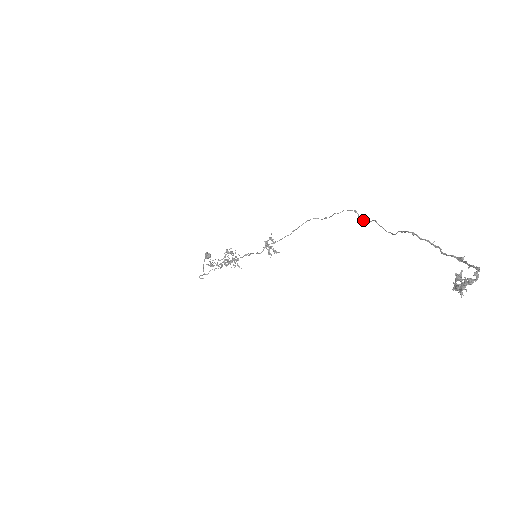
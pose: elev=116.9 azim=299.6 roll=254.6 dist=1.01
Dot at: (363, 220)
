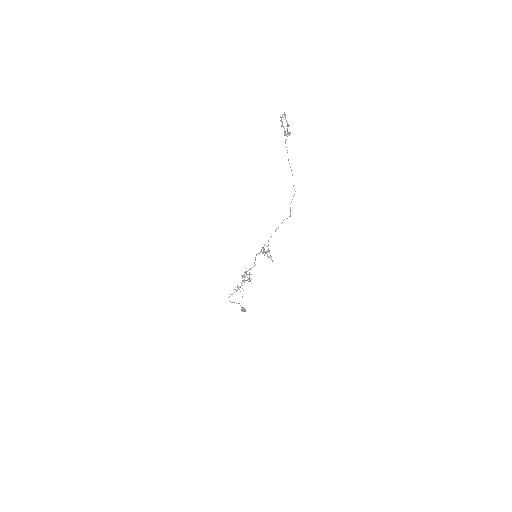
Dot at: (293, 185)
